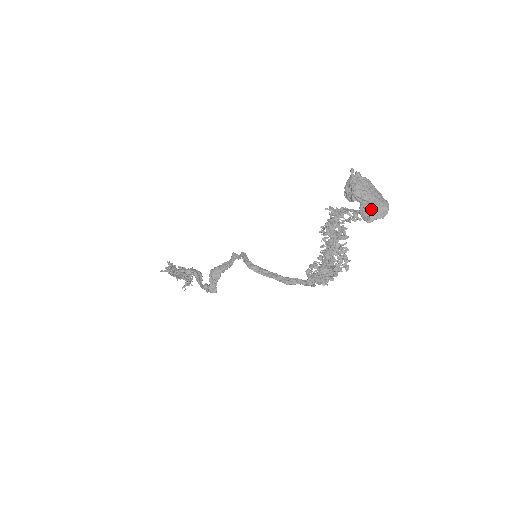
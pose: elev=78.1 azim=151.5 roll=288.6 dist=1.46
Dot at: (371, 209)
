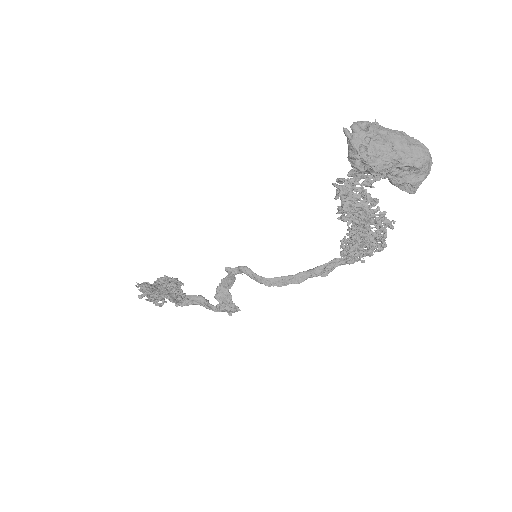
Dot at: (408, 174)
